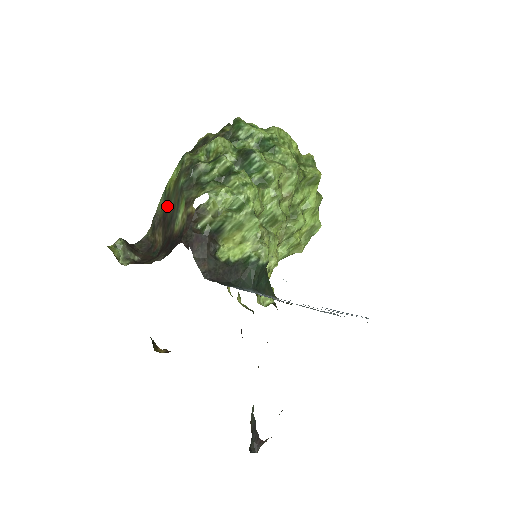
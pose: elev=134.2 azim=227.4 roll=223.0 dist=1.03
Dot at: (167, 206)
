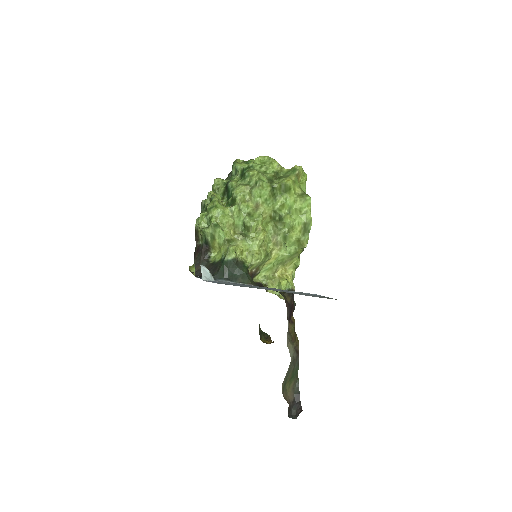
Dot at: occluded
